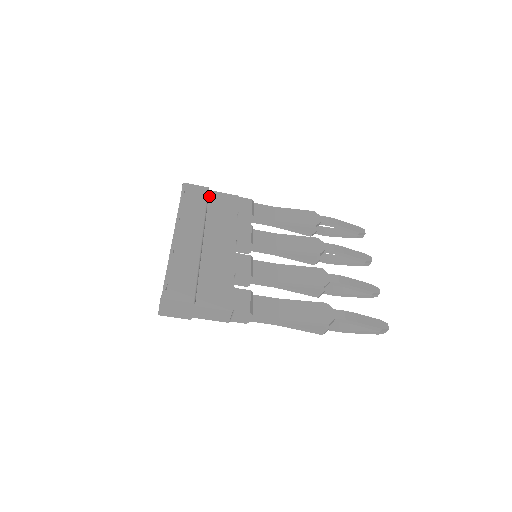
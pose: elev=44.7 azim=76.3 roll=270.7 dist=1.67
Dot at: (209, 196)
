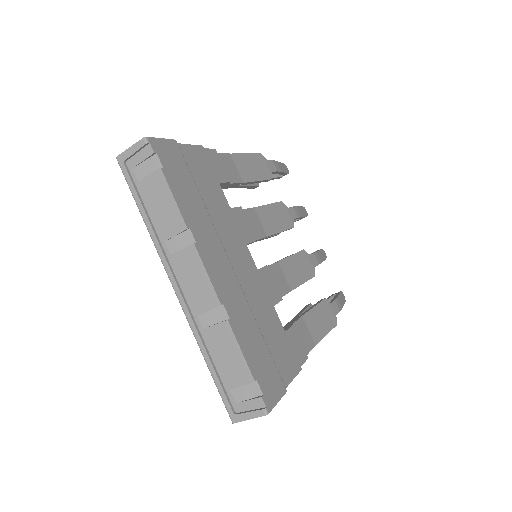
Dot at: occluded
